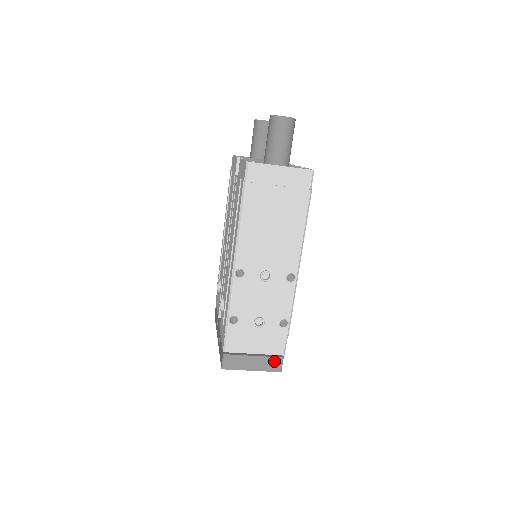
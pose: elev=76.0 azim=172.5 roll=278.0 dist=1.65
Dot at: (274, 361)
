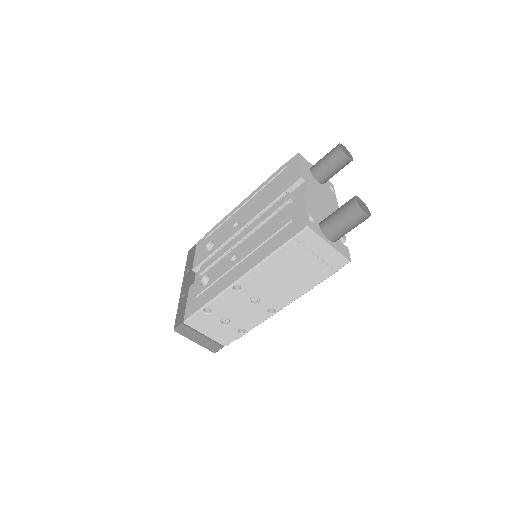
Dot at: (216, 346)
